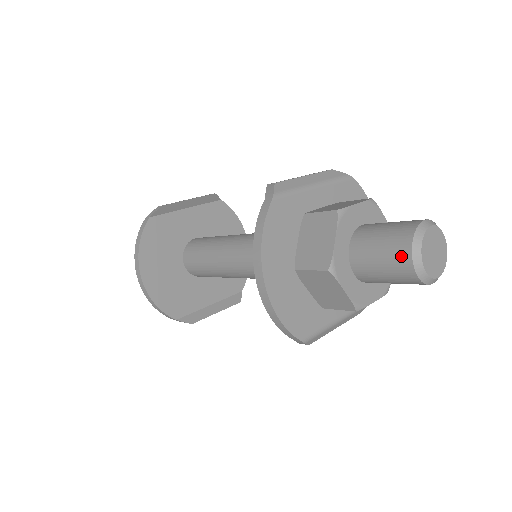
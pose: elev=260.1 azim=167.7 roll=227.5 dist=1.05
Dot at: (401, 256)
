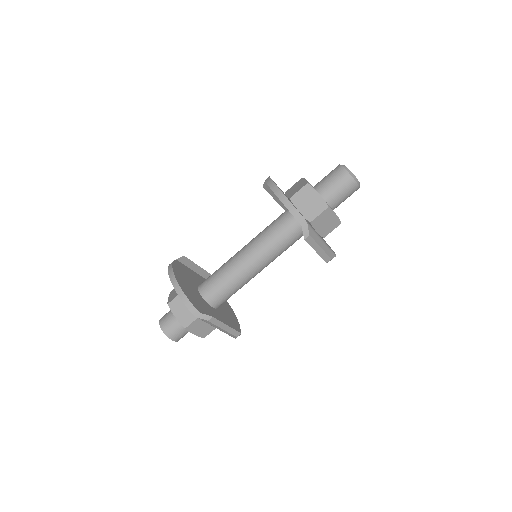
Dot at: (338, 170)
